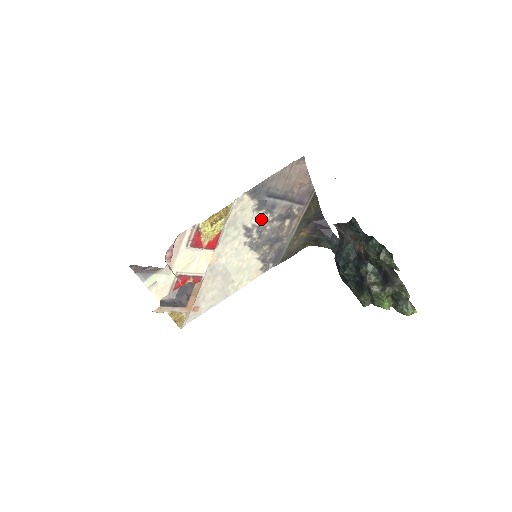
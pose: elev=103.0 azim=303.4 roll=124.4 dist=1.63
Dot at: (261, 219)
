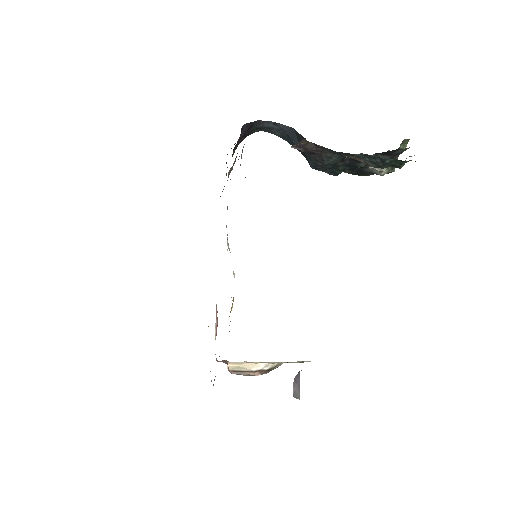
Dot at: occluded
